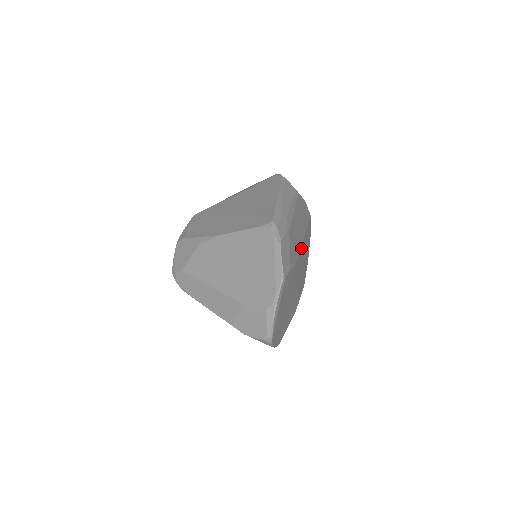
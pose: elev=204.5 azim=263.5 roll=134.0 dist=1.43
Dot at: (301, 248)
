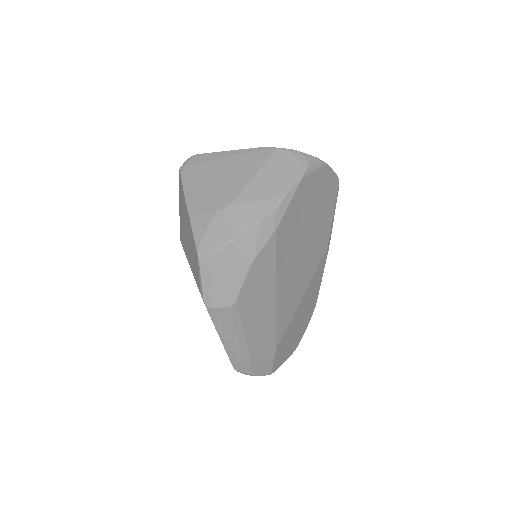
Dot at: (279, 306)
